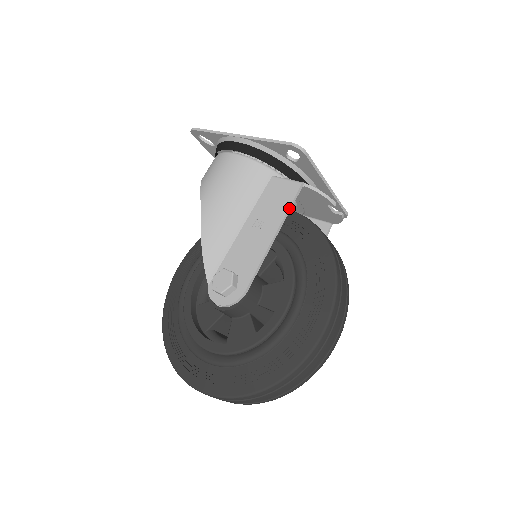
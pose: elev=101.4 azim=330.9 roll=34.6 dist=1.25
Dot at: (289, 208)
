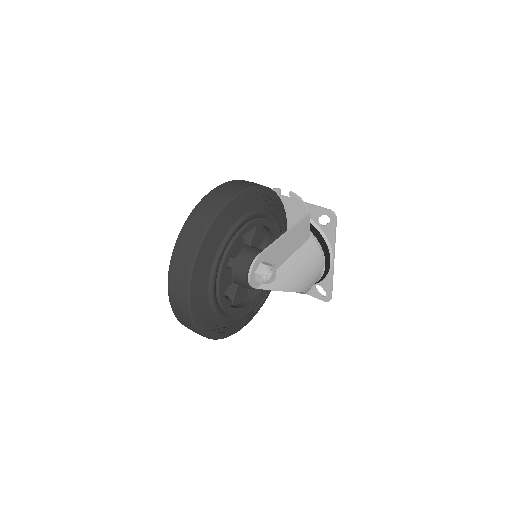
Dot at: occluded
